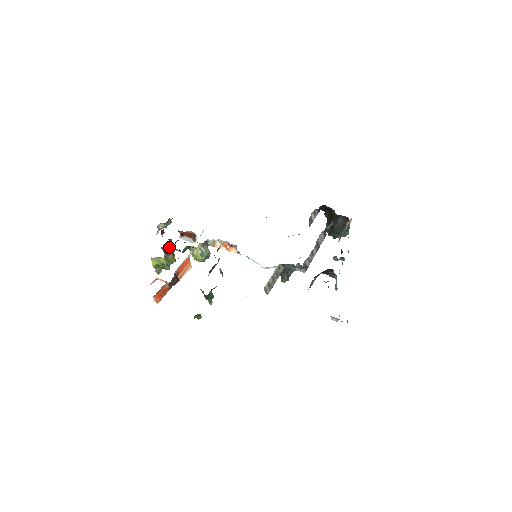
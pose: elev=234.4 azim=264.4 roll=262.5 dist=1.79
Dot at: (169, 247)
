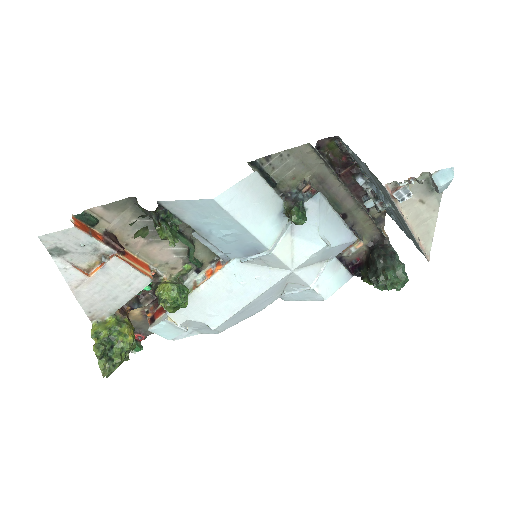
Dot at: occluded
